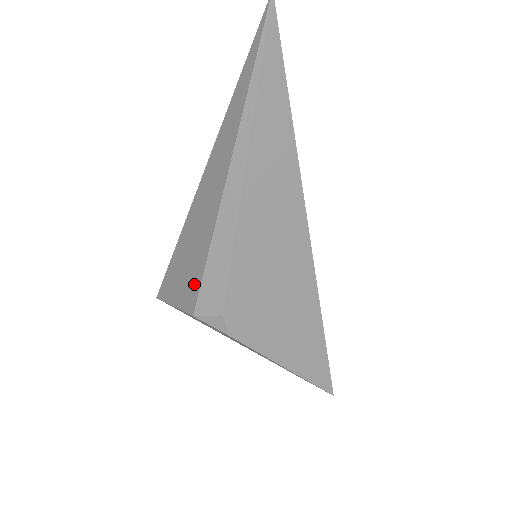
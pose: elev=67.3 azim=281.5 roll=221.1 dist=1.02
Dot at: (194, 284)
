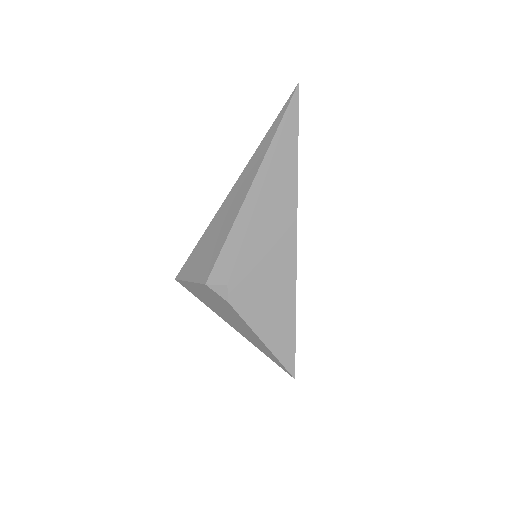
Dot at: (211, 262)
